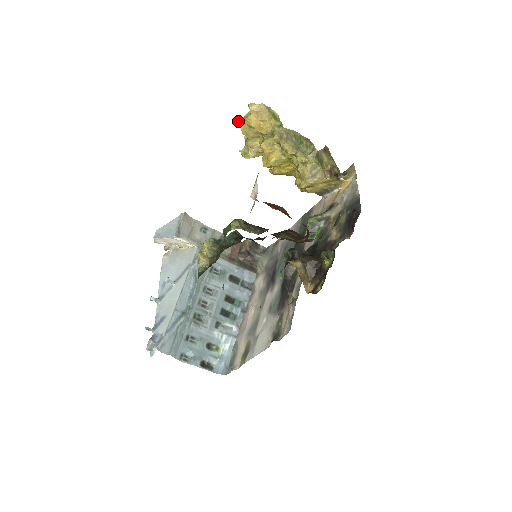
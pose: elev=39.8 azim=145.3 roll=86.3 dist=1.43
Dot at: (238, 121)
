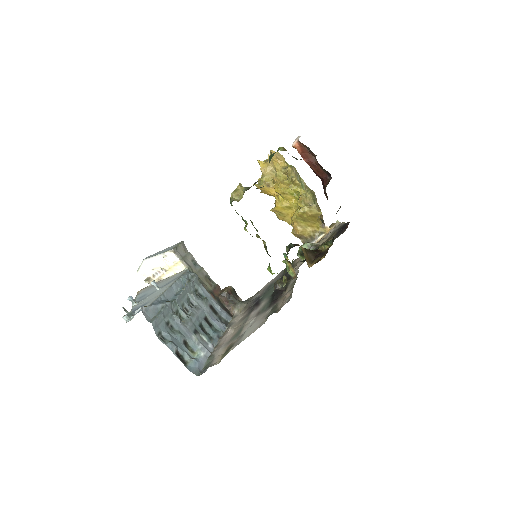
Dot at: (260, 161)
